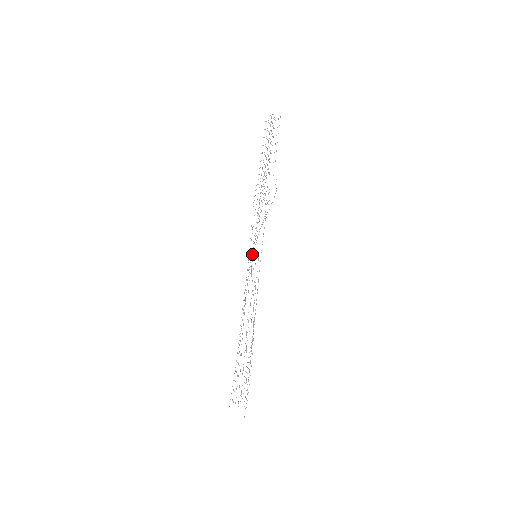
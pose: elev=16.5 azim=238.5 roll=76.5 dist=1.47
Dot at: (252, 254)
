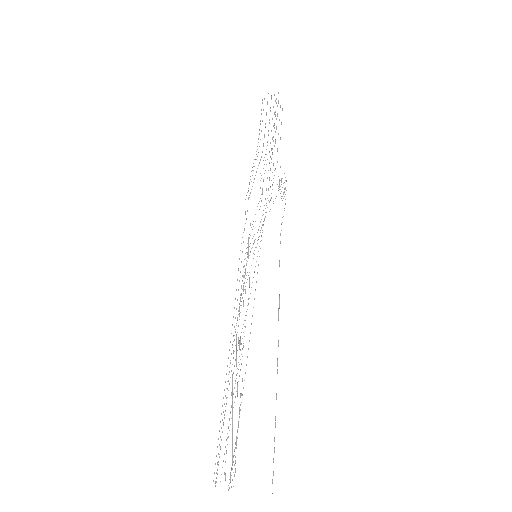
Dot at: occluded
